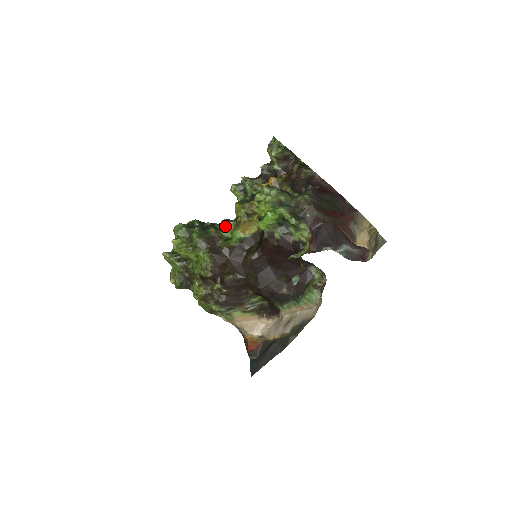
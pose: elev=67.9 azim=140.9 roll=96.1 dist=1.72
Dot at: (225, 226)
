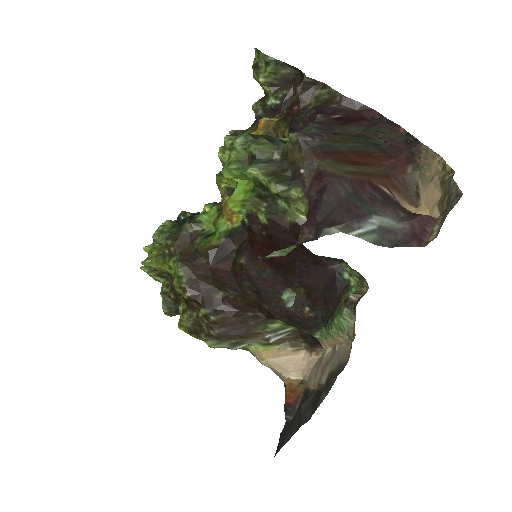
Dot at: (207, 215)
